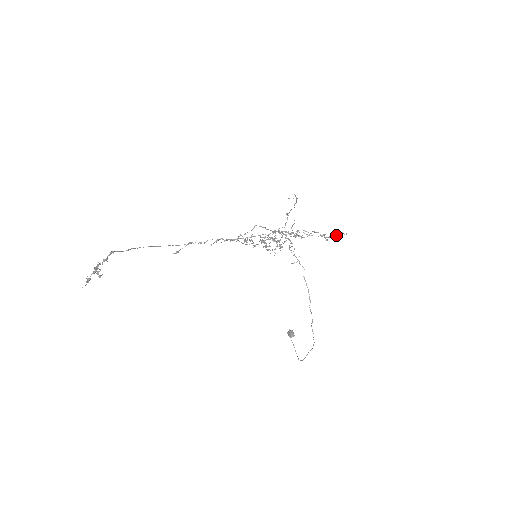
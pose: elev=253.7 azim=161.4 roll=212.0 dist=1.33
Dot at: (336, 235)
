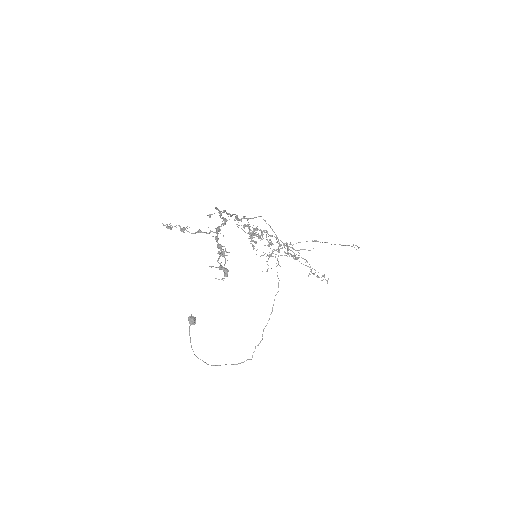
Dot at: occluded
